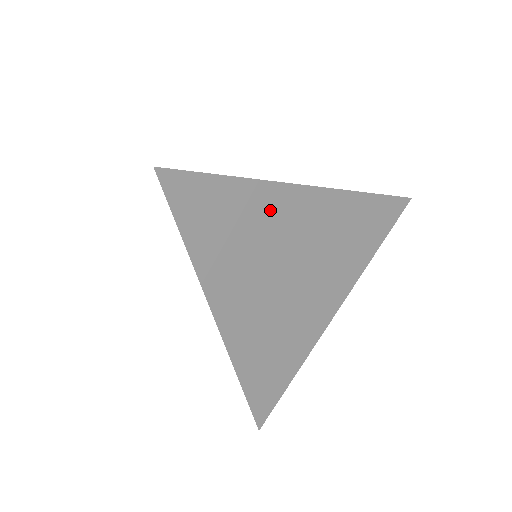
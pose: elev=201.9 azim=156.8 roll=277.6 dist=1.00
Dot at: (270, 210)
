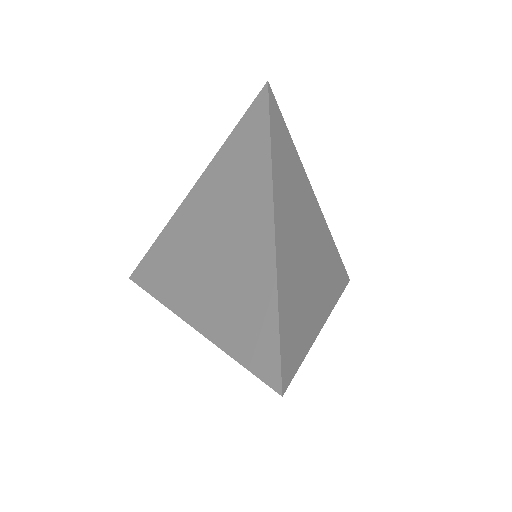
Dot at: (302, 183)
